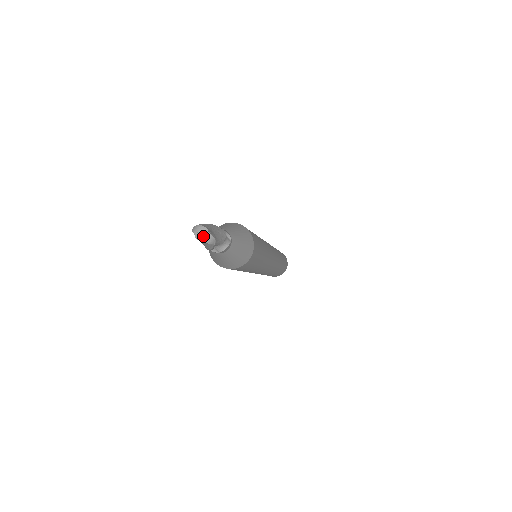
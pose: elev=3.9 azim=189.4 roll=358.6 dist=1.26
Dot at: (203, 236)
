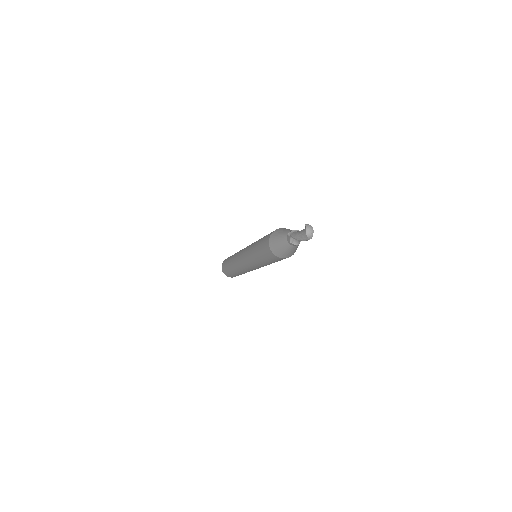
Dot at: (310, 233)
